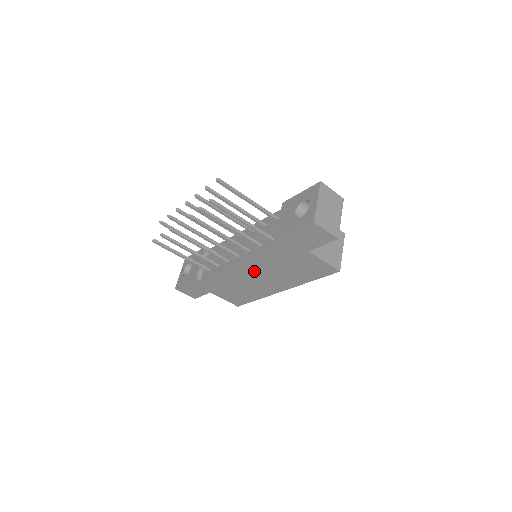
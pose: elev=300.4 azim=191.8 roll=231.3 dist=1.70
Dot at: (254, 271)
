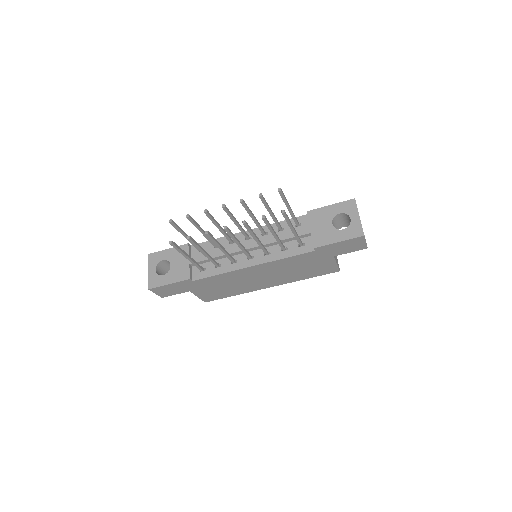
Dot at: (263, 272)
